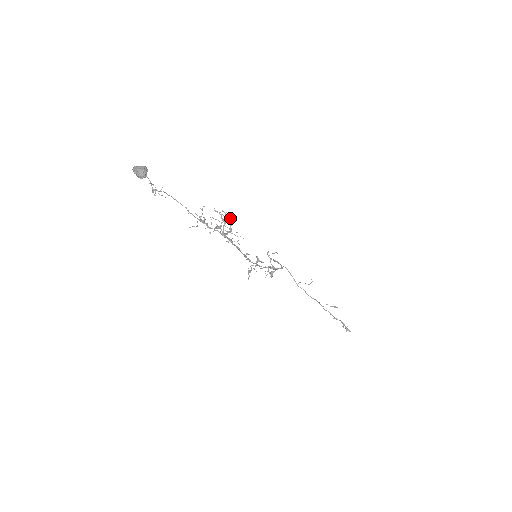
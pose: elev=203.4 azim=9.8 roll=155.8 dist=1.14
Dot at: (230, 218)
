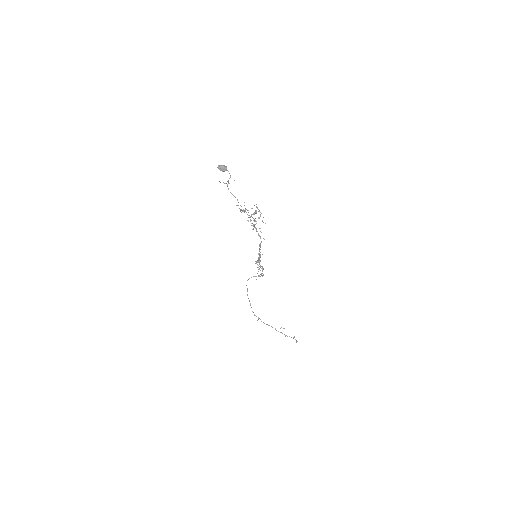
Dot at: occluded
